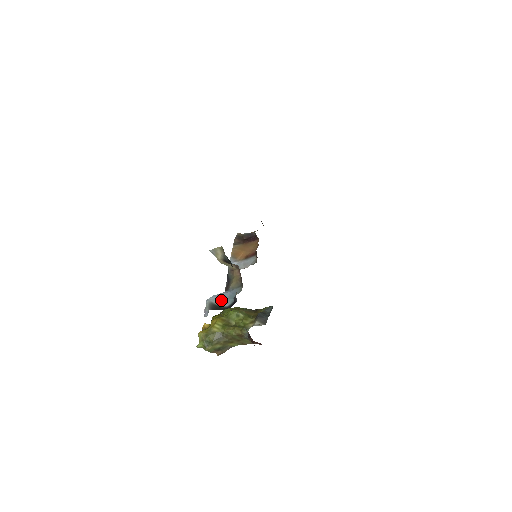
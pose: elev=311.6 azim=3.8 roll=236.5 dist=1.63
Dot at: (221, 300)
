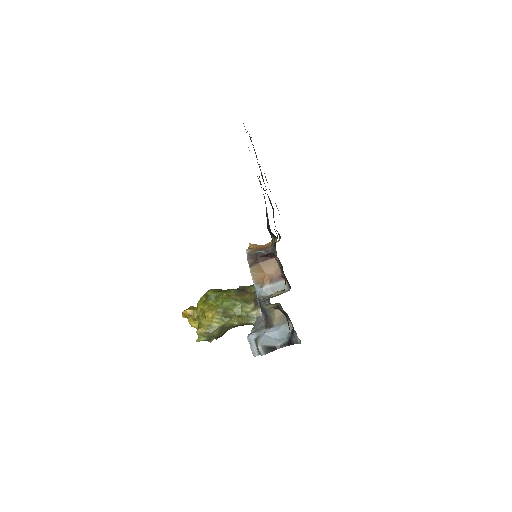
Dot at: (271, 340)
